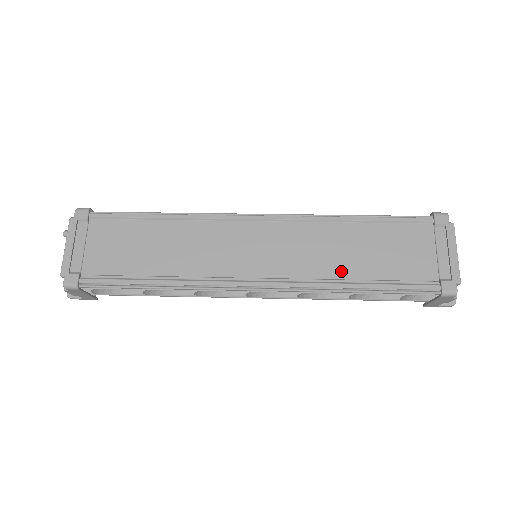
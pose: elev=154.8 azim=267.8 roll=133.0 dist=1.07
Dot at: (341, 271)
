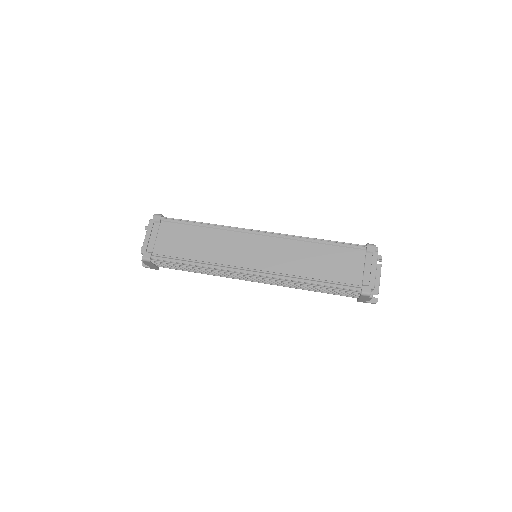
Dot at: (303, 272)
